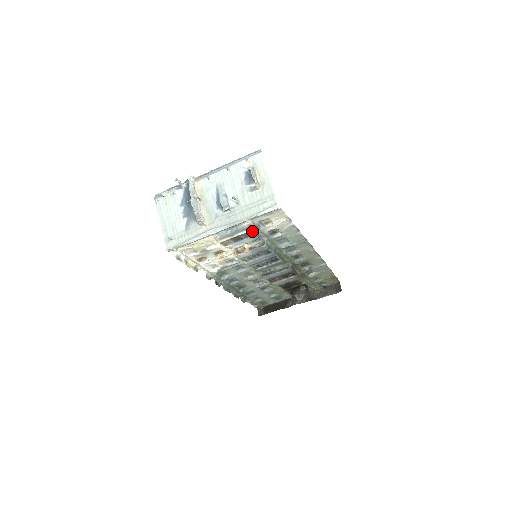
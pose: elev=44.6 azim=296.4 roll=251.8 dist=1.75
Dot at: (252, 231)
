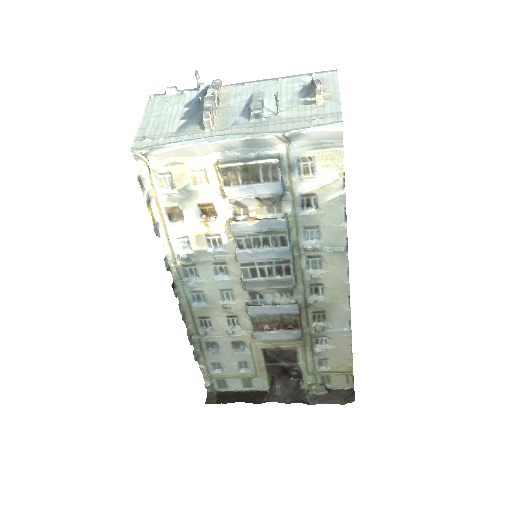
Dot at: (280, 170)
